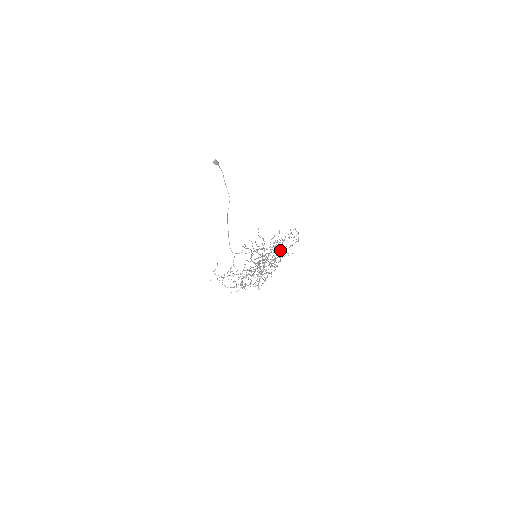
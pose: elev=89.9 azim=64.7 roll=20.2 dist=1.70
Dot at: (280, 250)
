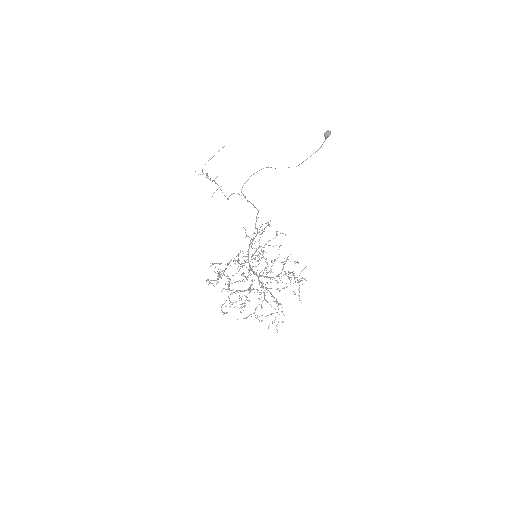
Dot at: (278, 276)
